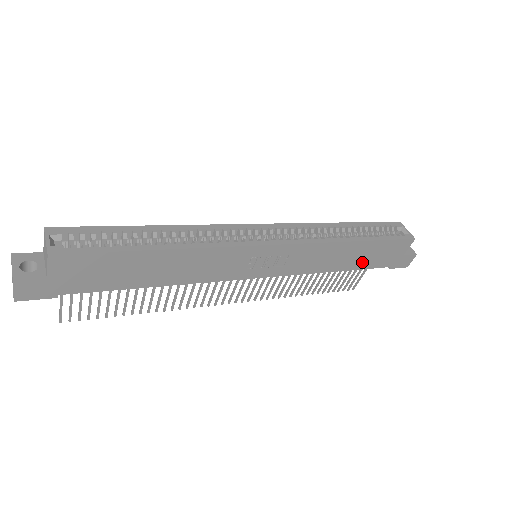
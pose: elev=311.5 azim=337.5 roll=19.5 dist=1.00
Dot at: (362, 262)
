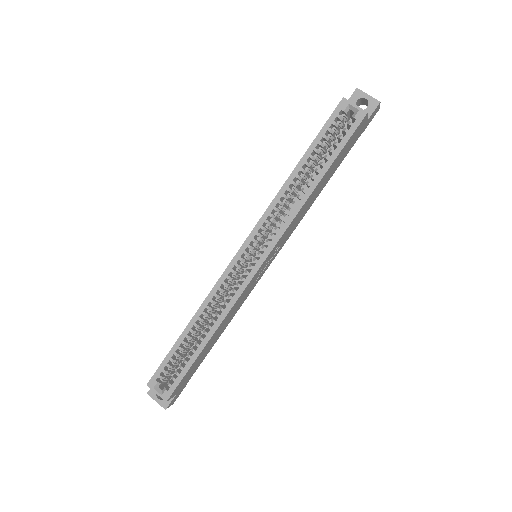
Dot at: (335, 169)
